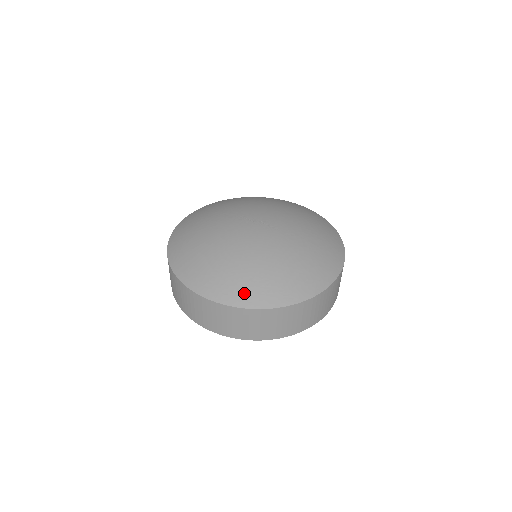
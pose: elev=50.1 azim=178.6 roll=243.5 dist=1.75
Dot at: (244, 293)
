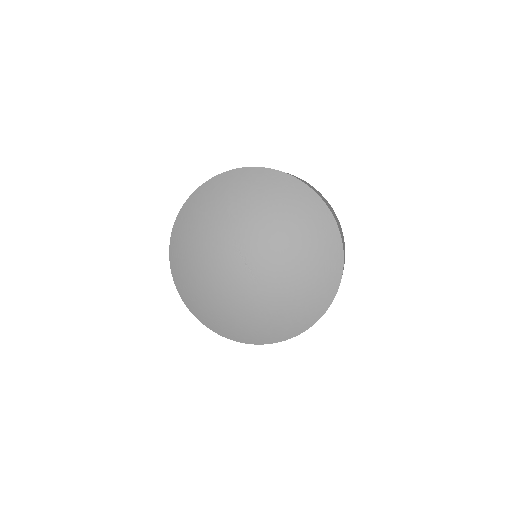
Dot at: (201, 313)
